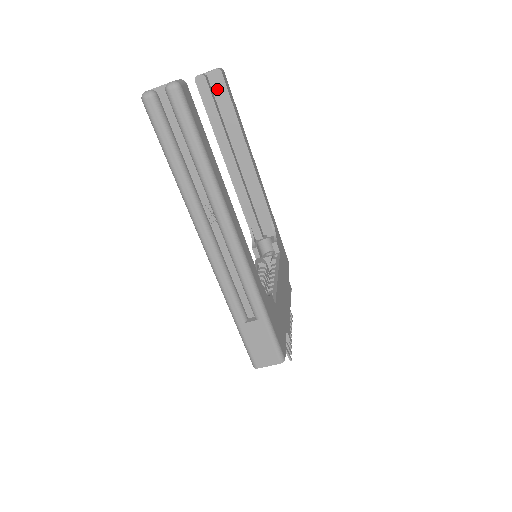
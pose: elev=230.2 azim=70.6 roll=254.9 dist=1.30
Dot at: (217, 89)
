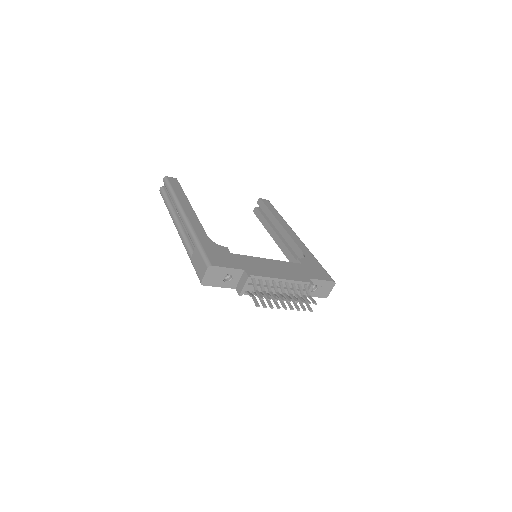
Dot at: (261, 207)
